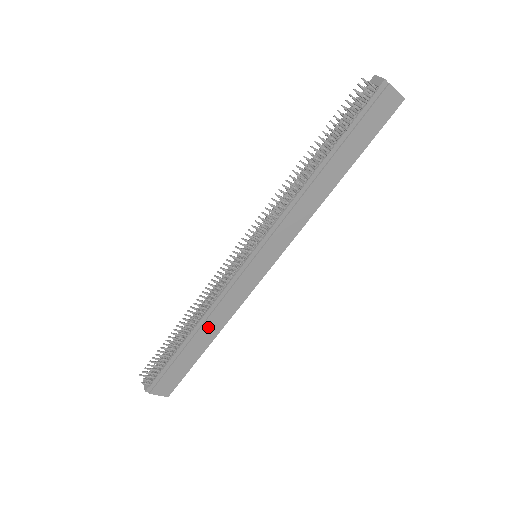
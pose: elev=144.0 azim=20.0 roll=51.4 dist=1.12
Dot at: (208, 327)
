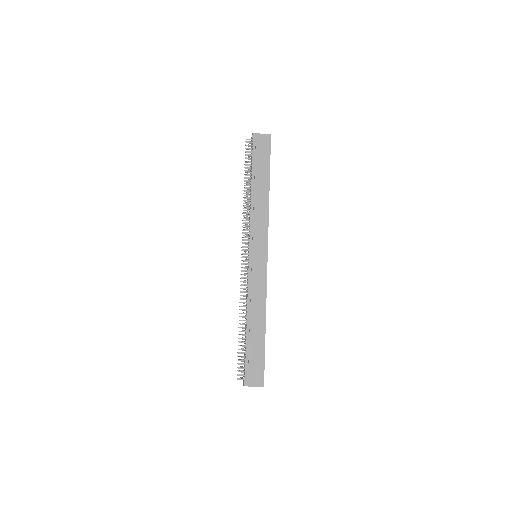
Dot at: (255, 315)
